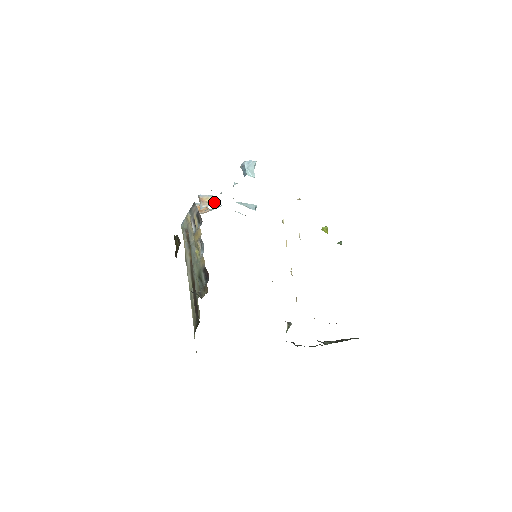
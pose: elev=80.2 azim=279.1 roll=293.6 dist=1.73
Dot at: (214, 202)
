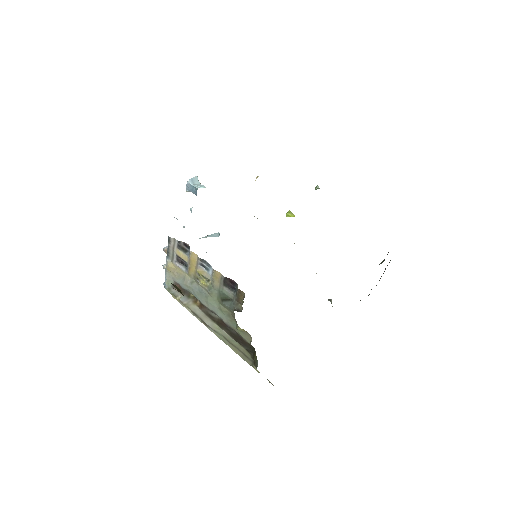
Dot at: occluded
